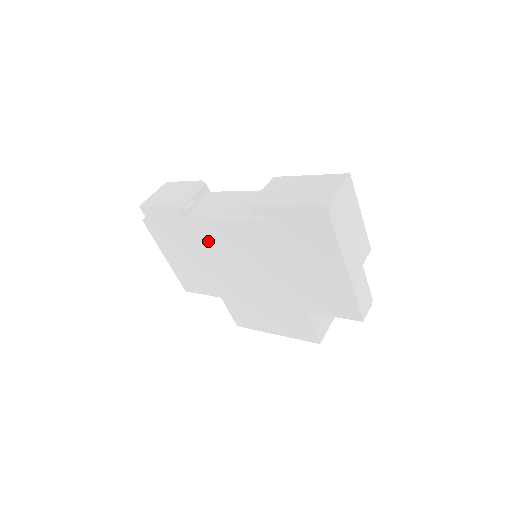
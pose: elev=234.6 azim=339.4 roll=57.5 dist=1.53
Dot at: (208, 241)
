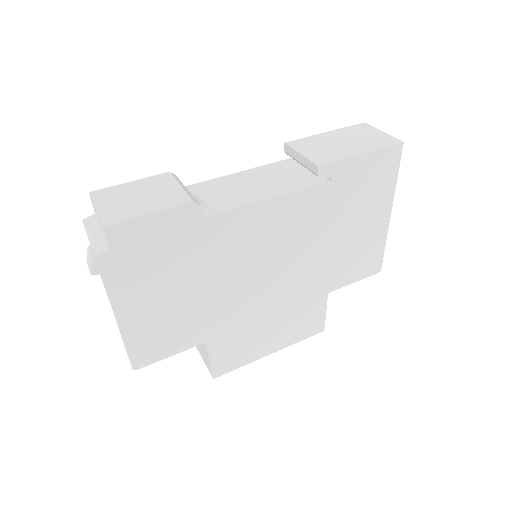
Dot at: (230, 246)
